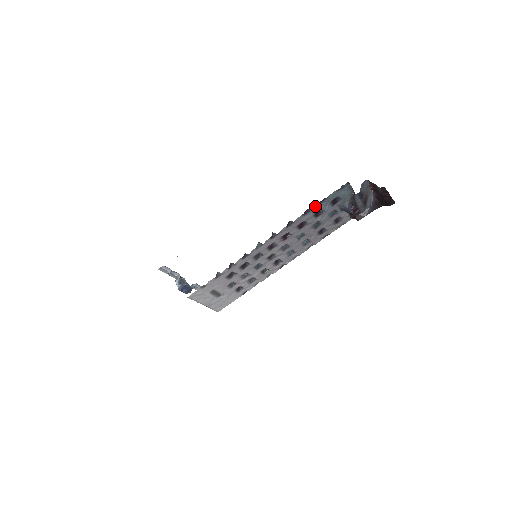
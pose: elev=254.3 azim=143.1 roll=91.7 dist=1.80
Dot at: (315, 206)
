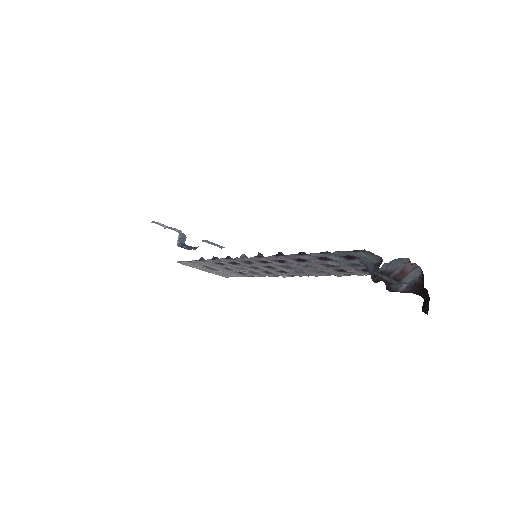
Dot at: (315, 253)
